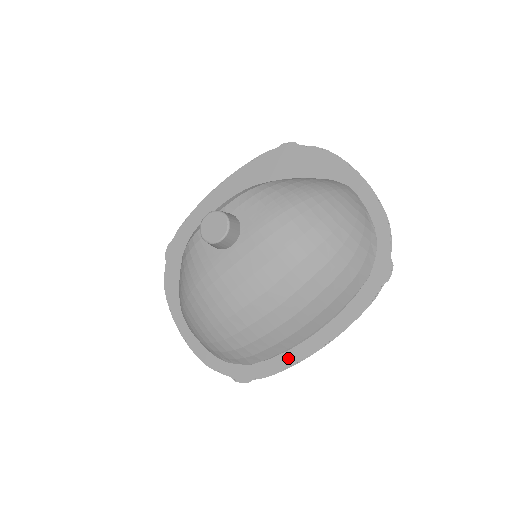
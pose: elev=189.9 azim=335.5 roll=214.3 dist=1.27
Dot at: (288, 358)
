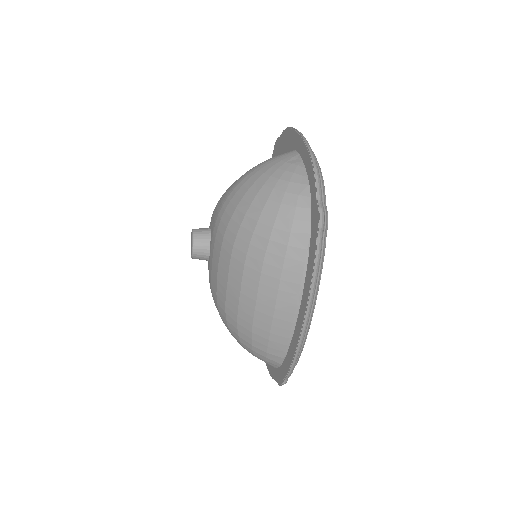
Dot at: (292, 349)
